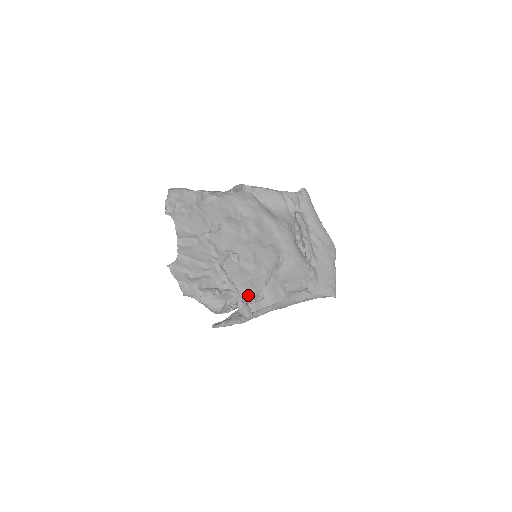
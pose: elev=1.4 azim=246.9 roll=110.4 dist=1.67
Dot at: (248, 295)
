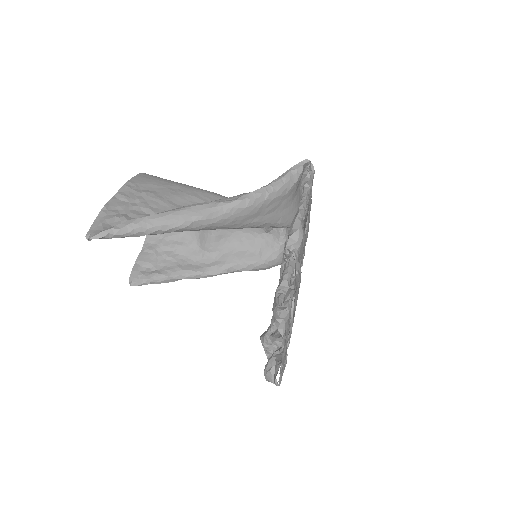
Dot at: occluded
